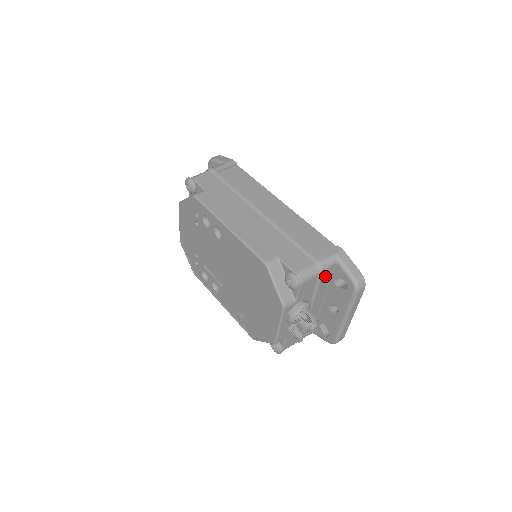
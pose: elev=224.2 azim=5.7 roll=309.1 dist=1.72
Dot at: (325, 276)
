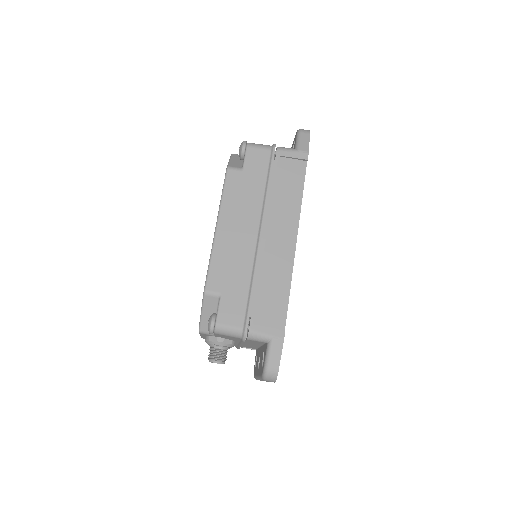
Dot at: occluded
